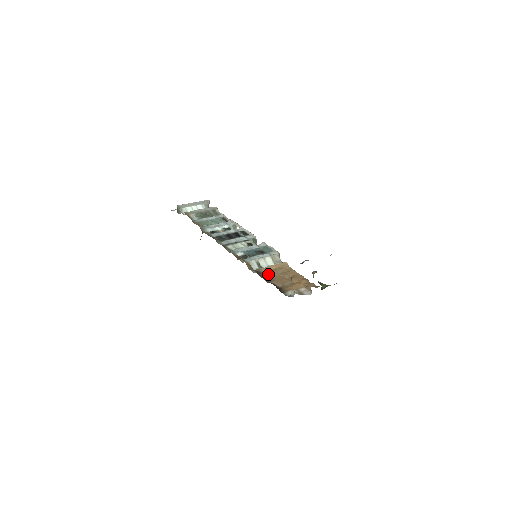
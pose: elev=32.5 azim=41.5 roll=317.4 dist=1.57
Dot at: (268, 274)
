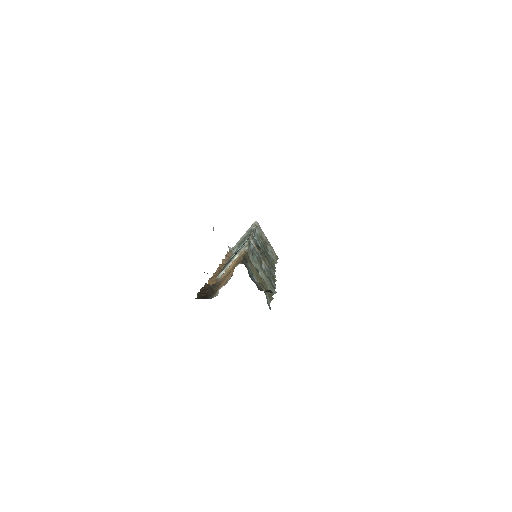
Dot at: (223, 279)
